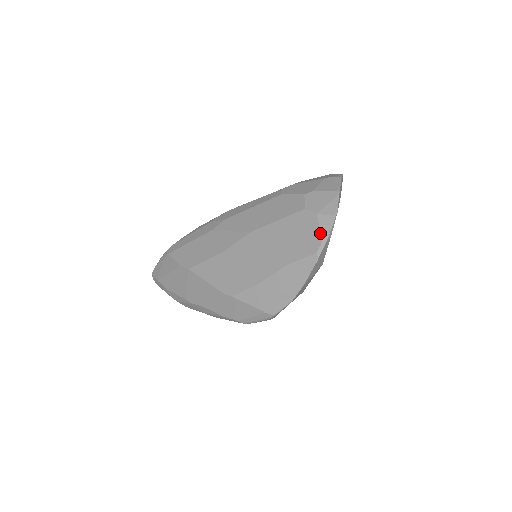
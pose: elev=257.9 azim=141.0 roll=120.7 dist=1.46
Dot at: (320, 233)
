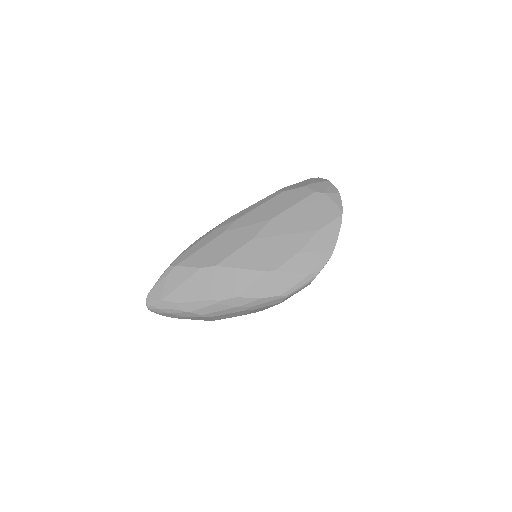
Dot at: (335, 203)
